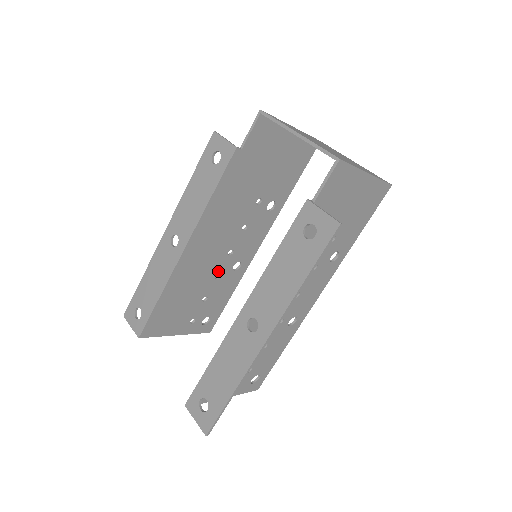
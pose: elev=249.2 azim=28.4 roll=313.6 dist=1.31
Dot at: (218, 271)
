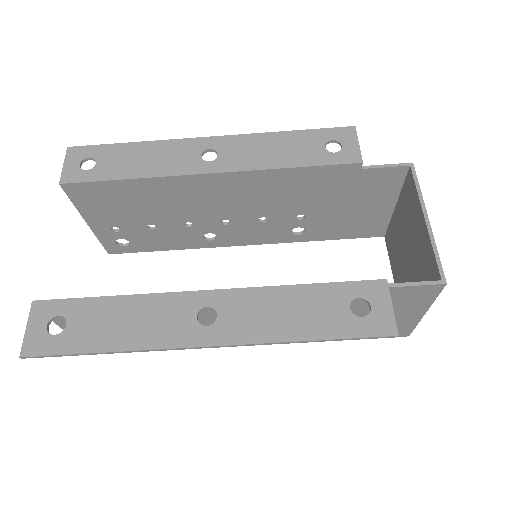
Dot at: (196, 222)
